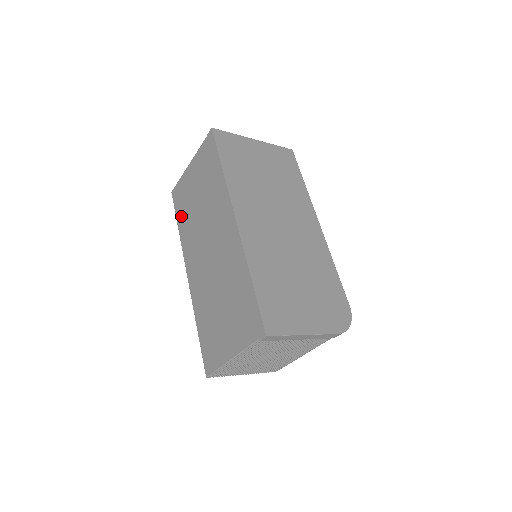
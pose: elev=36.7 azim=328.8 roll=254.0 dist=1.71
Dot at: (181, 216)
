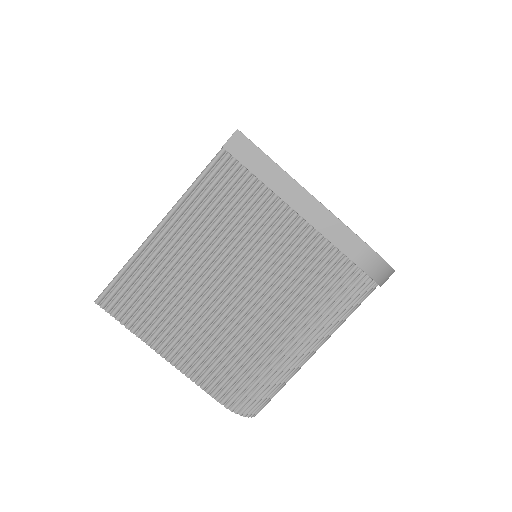
Dot at: occluded
